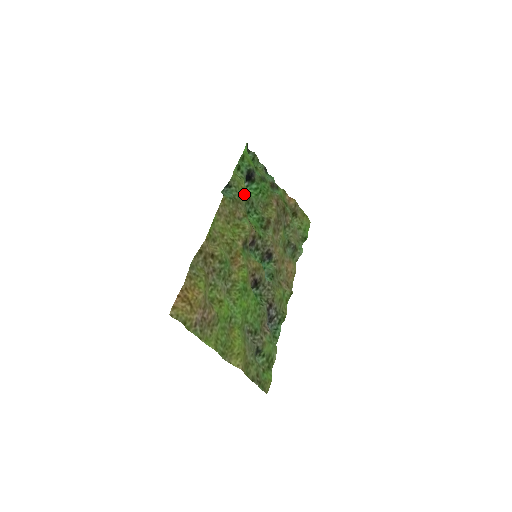
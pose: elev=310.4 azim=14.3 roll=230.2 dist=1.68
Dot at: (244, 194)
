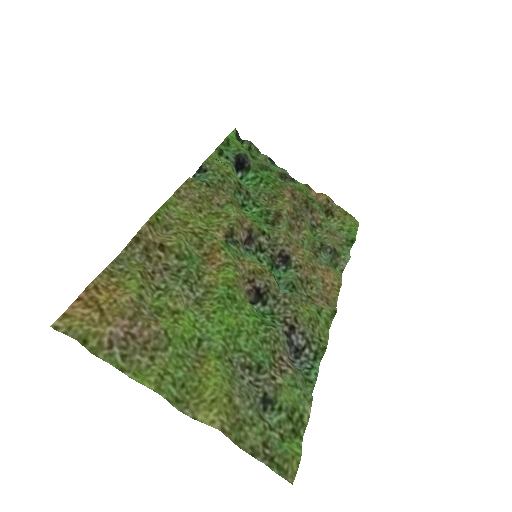
Dot at: (230, 180)
